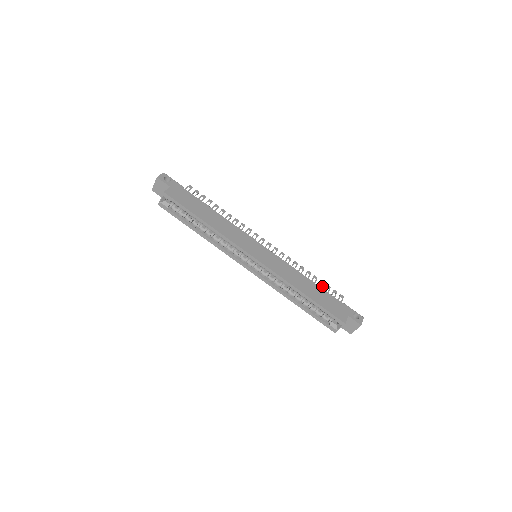
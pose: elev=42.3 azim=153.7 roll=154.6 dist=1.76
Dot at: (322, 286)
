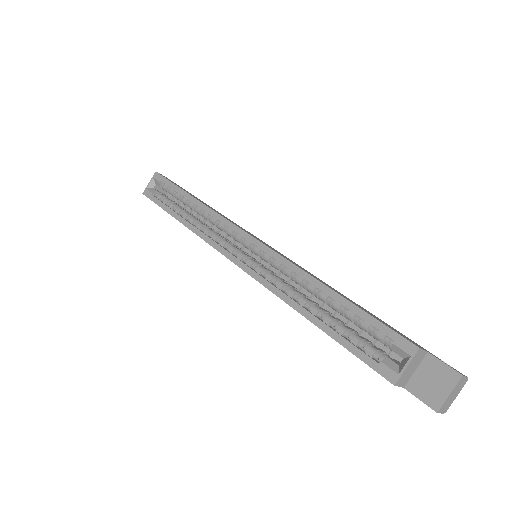
Dot at: occluded
